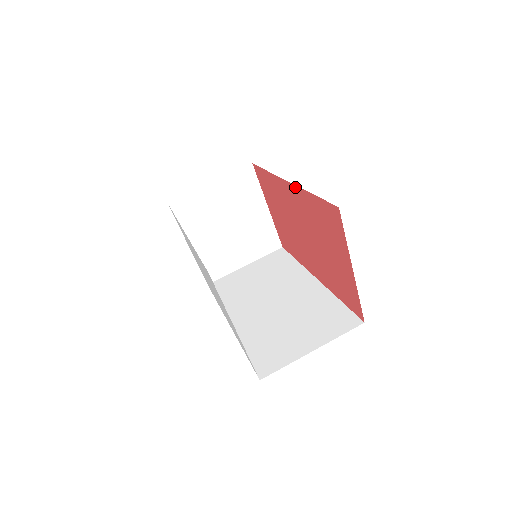
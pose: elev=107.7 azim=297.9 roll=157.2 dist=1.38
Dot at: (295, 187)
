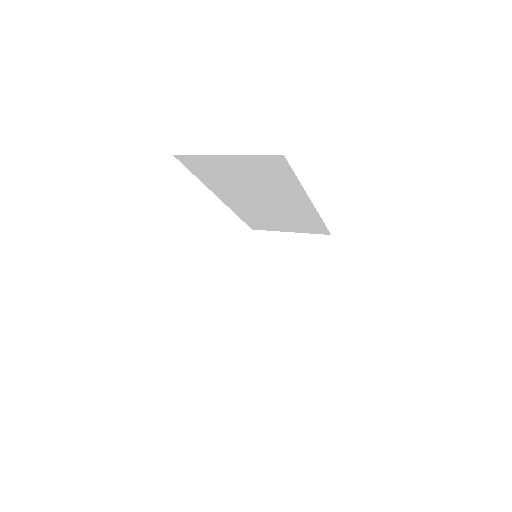
Dot at: occluded
